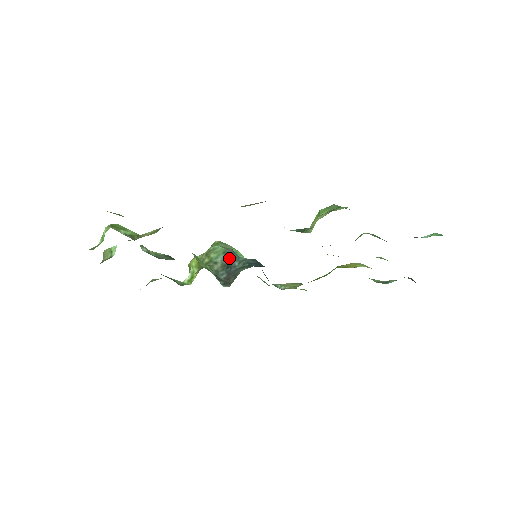
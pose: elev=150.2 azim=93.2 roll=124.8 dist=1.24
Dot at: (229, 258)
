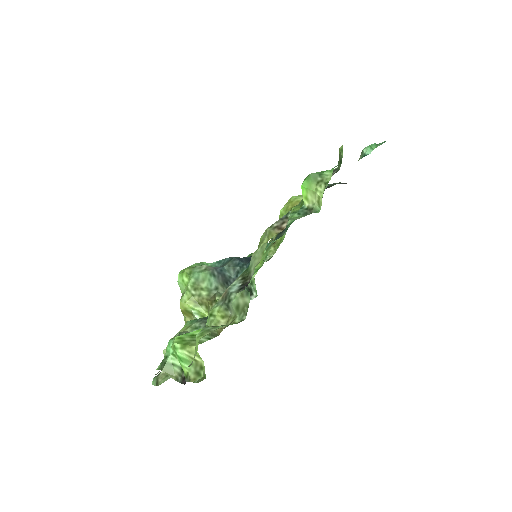
Dot at: (219, 275)
